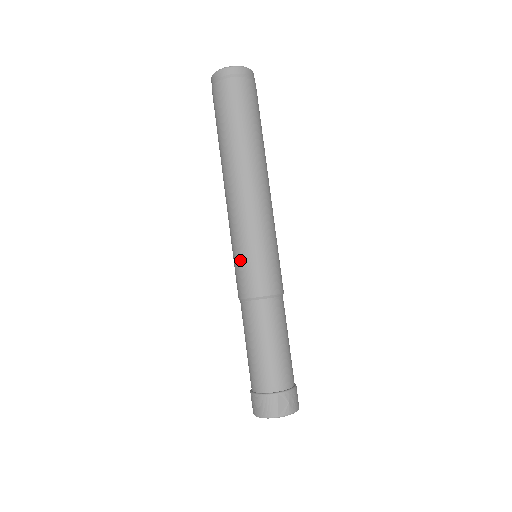
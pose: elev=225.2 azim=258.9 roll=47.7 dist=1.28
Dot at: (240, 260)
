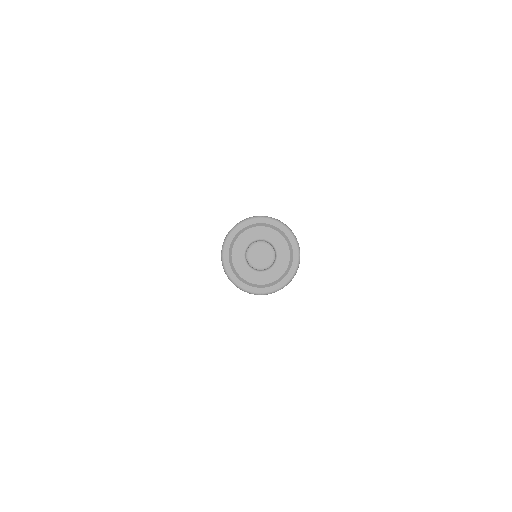
Dot at: occluded
